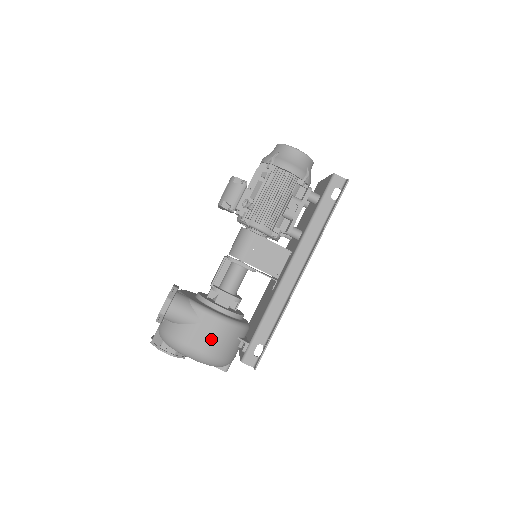
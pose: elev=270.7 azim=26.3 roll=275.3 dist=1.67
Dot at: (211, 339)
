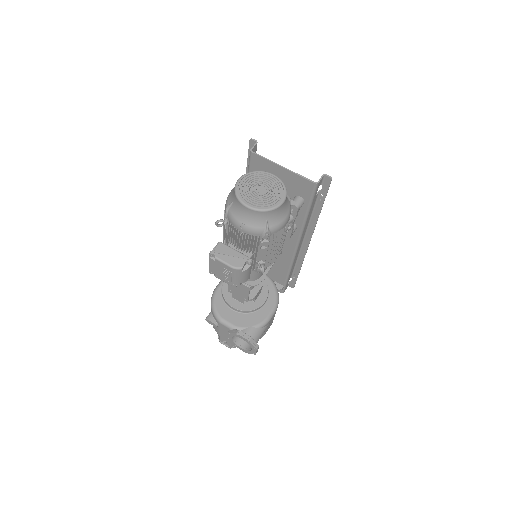
Dot at: occluded
